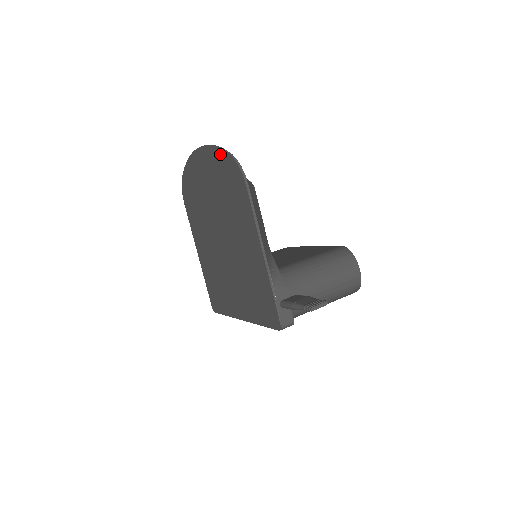
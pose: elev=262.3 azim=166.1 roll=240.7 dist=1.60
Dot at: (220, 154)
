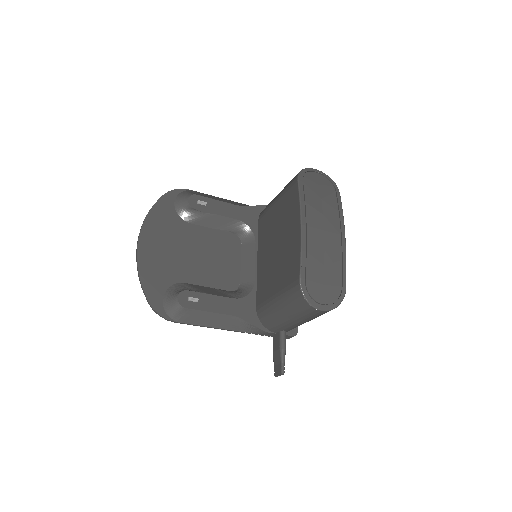
Dot at: (146, 286)
